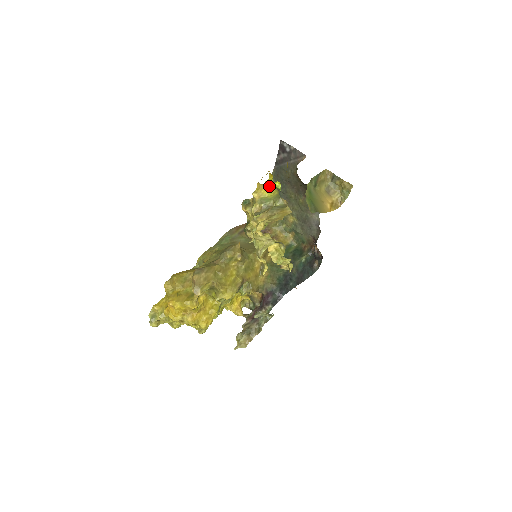
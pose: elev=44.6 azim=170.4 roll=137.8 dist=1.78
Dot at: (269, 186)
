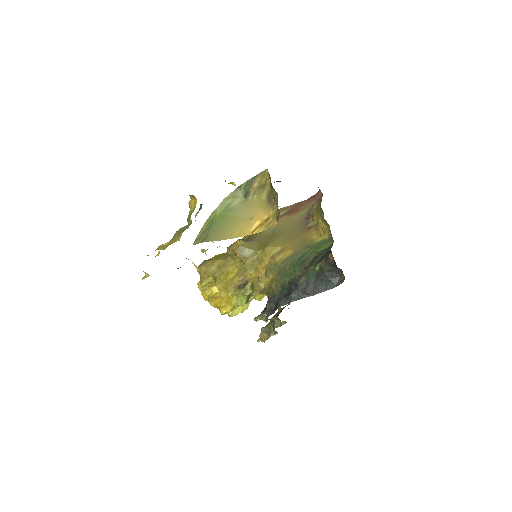
Dot at: (195, 197)
